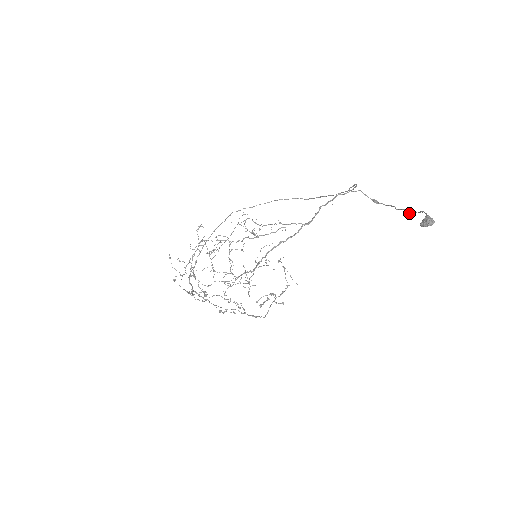
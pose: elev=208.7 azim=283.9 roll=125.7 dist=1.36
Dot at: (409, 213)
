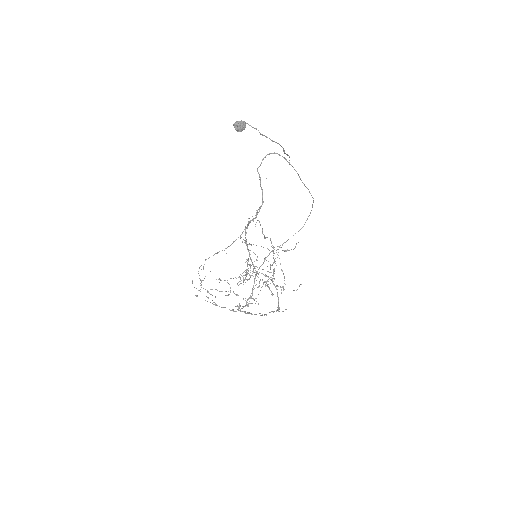
Dot at: (260, 134)
